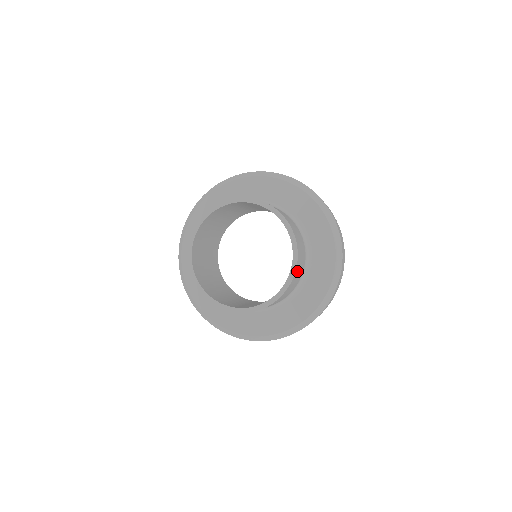
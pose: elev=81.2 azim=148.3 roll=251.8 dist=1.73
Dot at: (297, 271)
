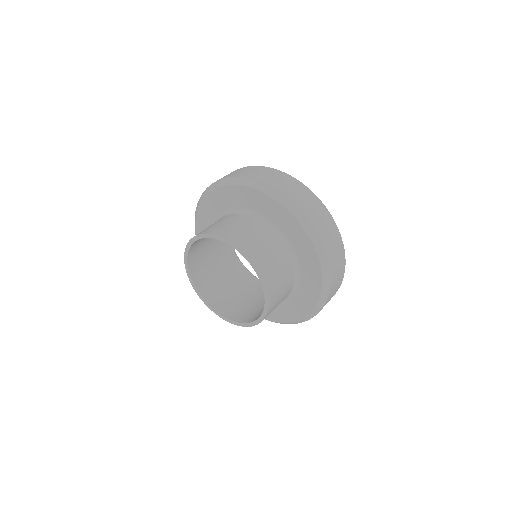
Dot at: (269, 273)
